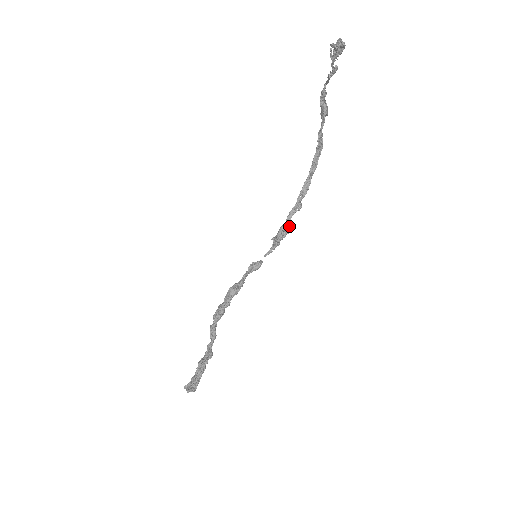
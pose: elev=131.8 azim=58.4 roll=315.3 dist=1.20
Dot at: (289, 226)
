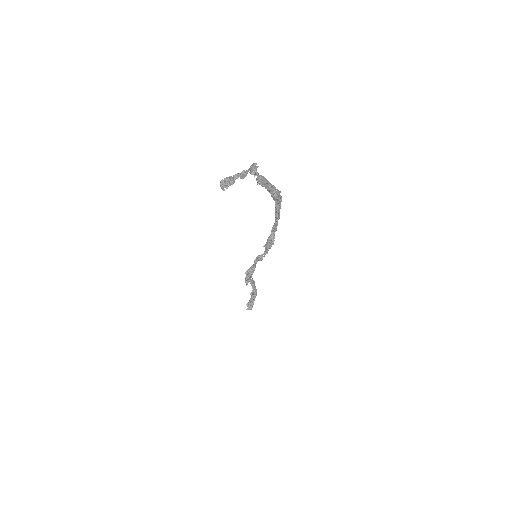
Dot at: (271, 242)
